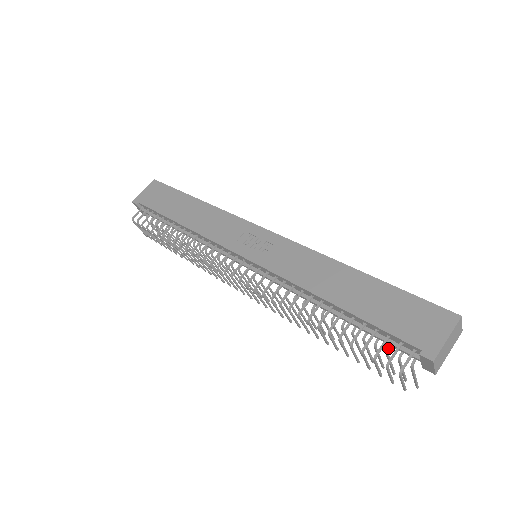
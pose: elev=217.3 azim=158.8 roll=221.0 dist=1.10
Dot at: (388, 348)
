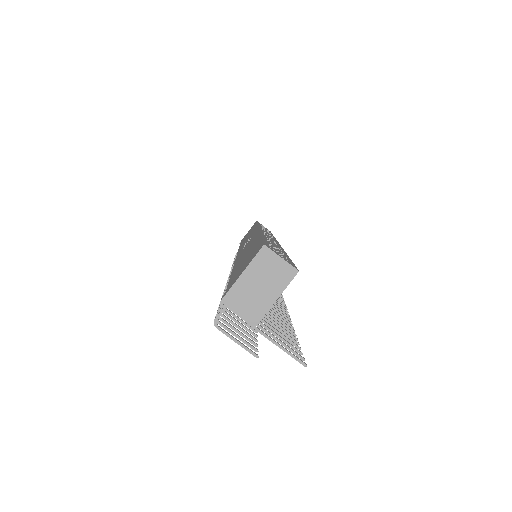
Dot at: occluded
